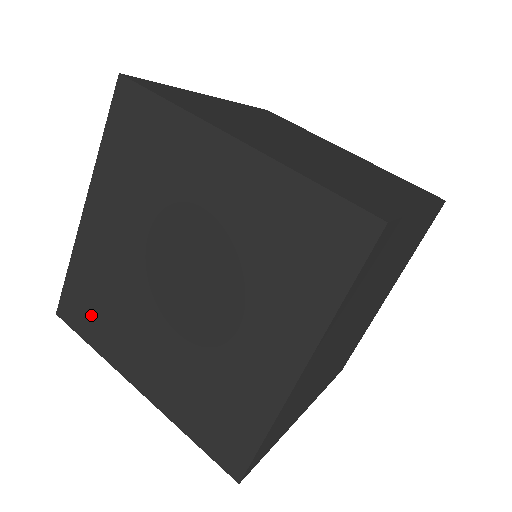
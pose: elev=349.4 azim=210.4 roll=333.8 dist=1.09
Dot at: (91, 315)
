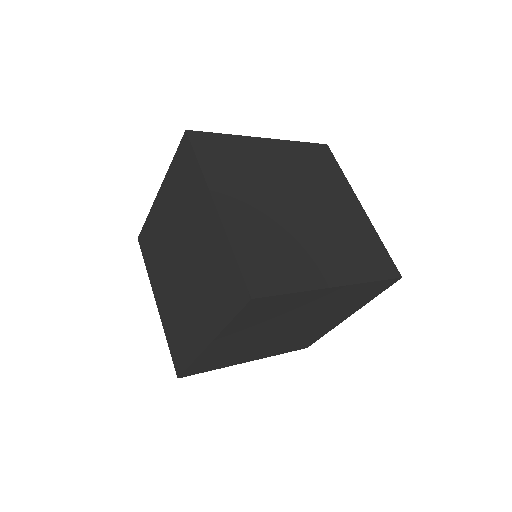
Dot at: (149, 251)
